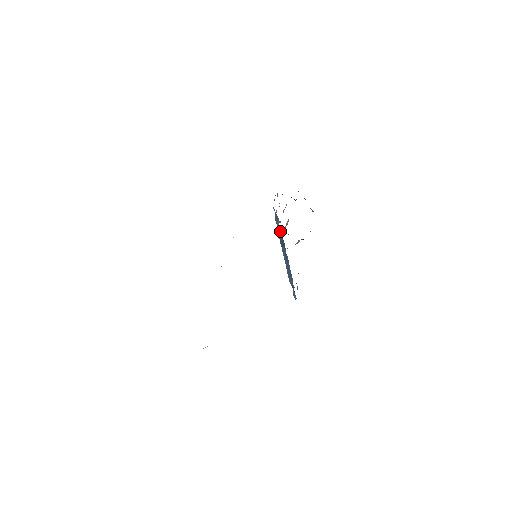
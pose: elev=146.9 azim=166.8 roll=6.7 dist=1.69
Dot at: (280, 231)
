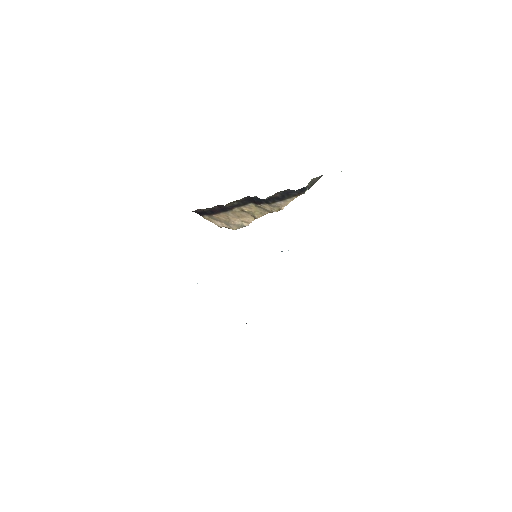
Dot at: occluded
